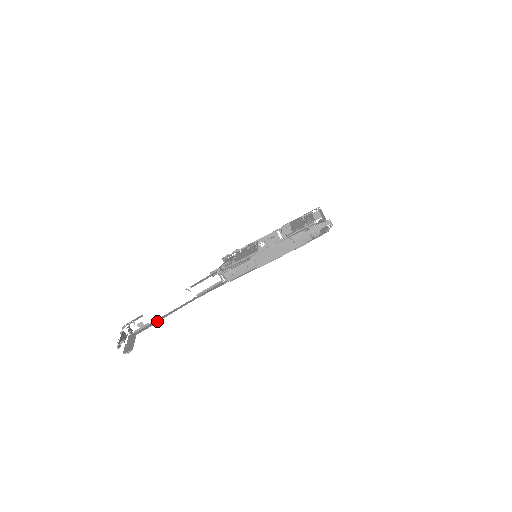
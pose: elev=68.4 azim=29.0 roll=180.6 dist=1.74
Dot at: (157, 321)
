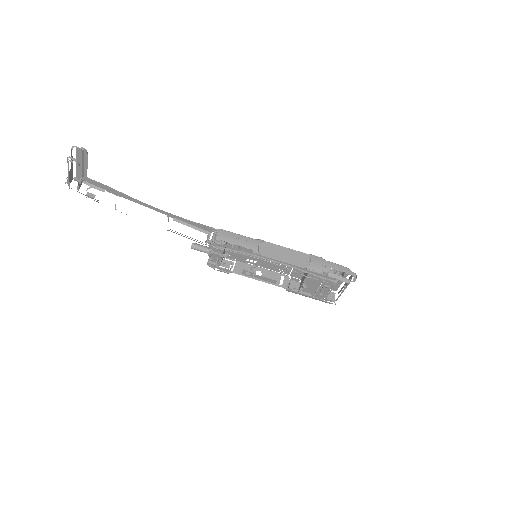
Dot at: occluded
